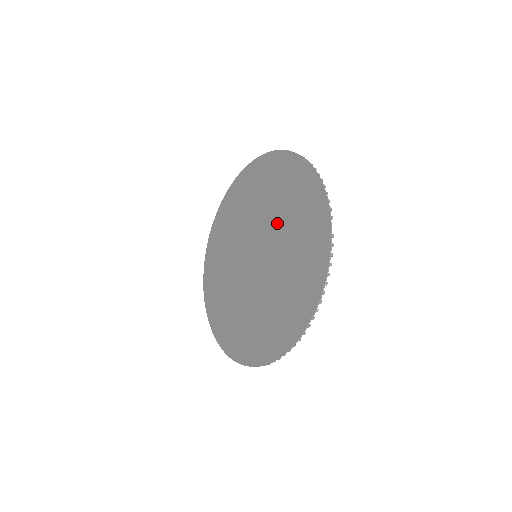
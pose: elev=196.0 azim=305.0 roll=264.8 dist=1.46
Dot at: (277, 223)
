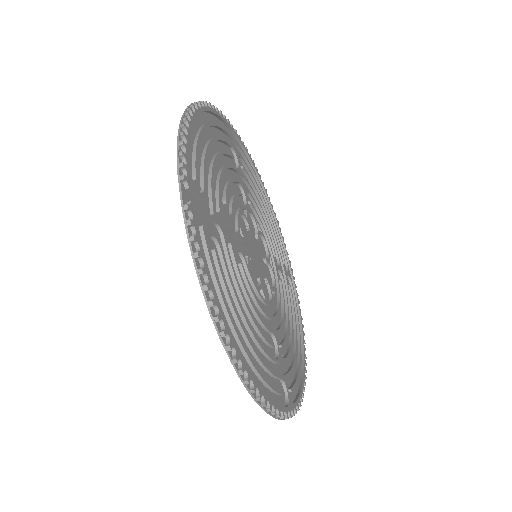
Dot at: (228, 206)
